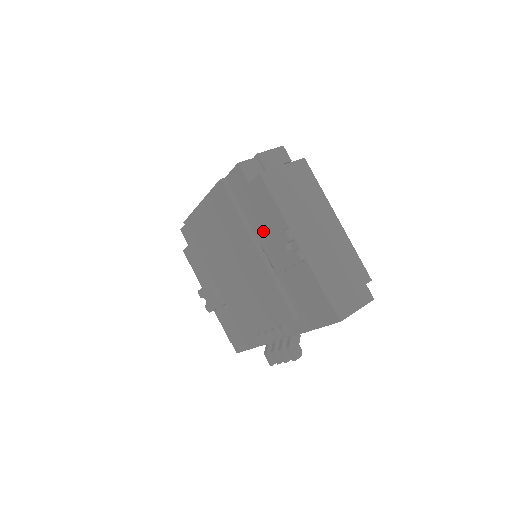
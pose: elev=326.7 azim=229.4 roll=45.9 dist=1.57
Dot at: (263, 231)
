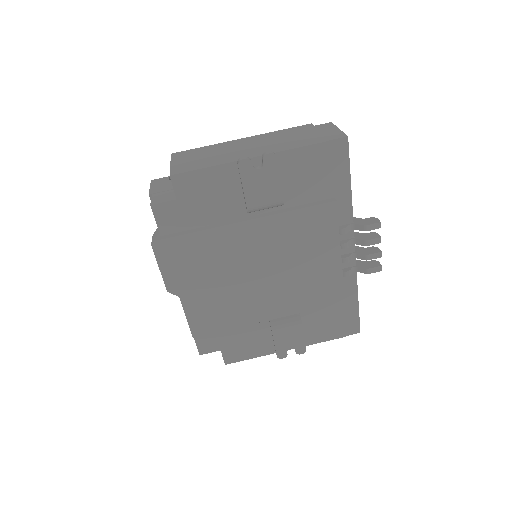
Dot at: (232, 205)
